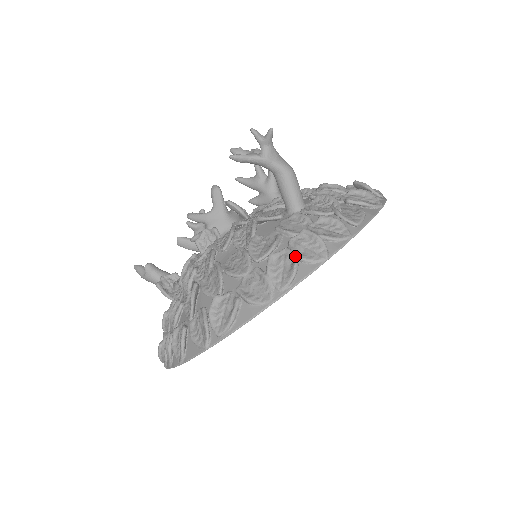
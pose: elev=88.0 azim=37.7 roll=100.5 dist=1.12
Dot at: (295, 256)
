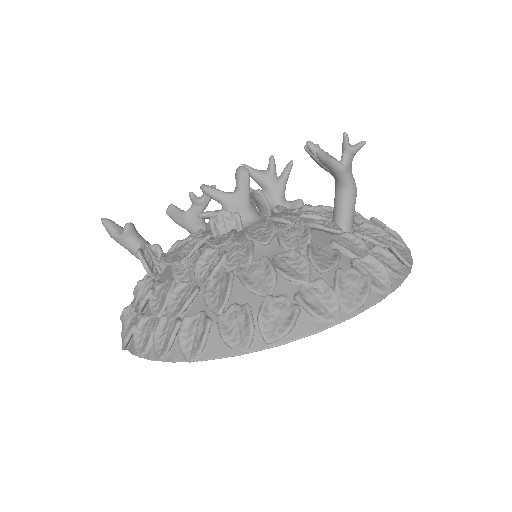
Dot at: (368, 280)
